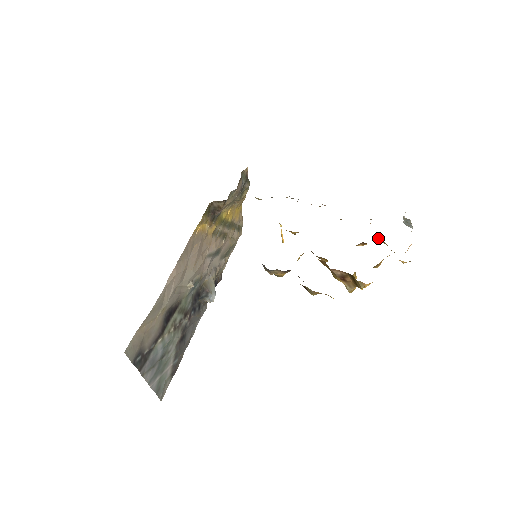
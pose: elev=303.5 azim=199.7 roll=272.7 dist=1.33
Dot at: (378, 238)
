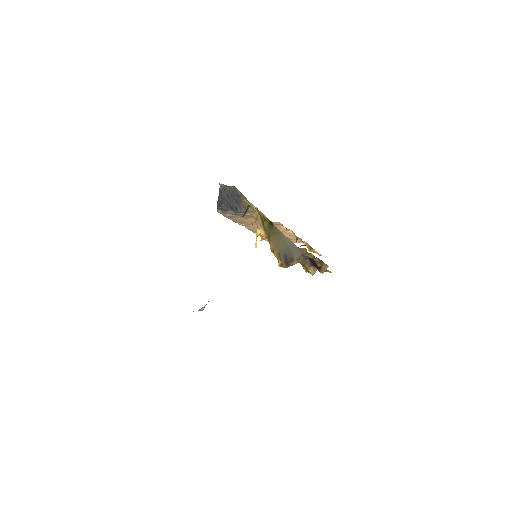
Dot at: (304, 242)
